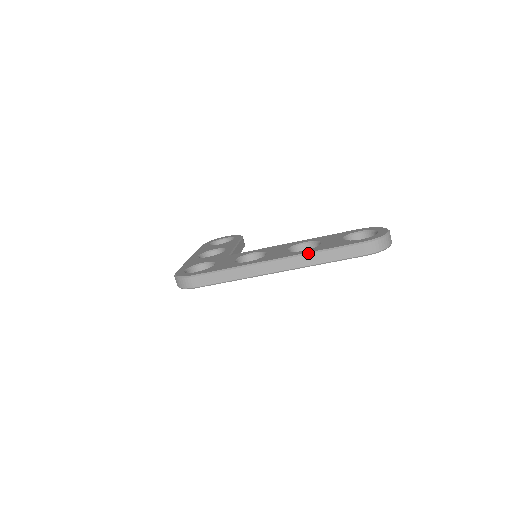
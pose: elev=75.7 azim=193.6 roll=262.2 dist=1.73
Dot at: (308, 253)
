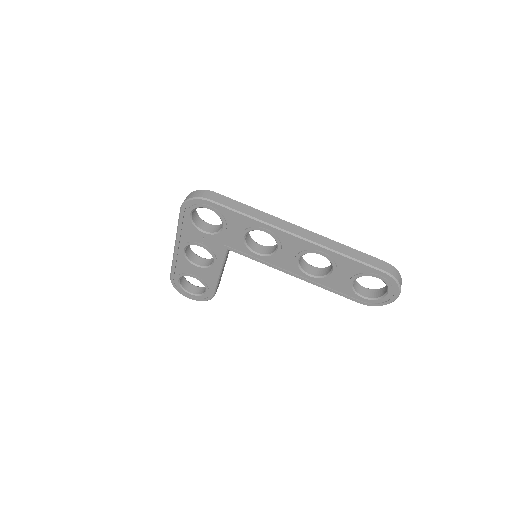
Dot at: (332, 240)
